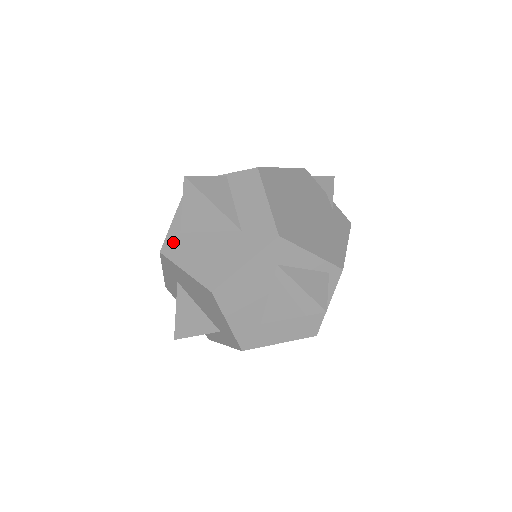
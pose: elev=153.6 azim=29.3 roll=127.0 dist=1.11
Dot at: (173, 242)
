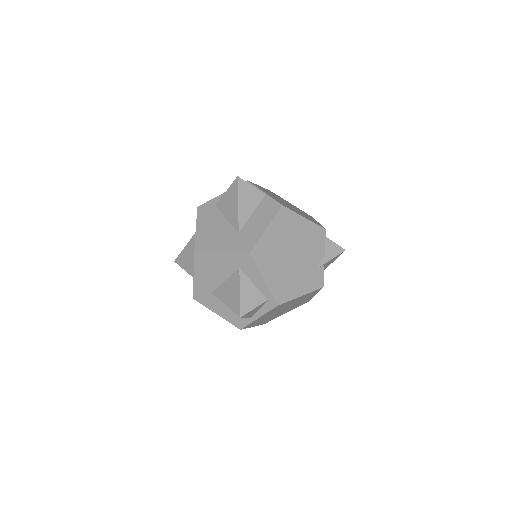
Dot at: (208, 207)
